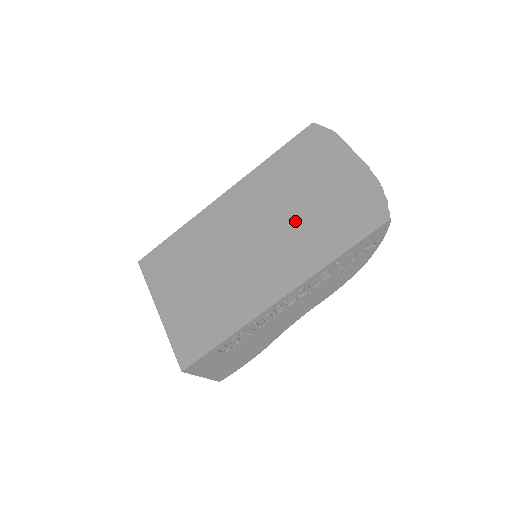
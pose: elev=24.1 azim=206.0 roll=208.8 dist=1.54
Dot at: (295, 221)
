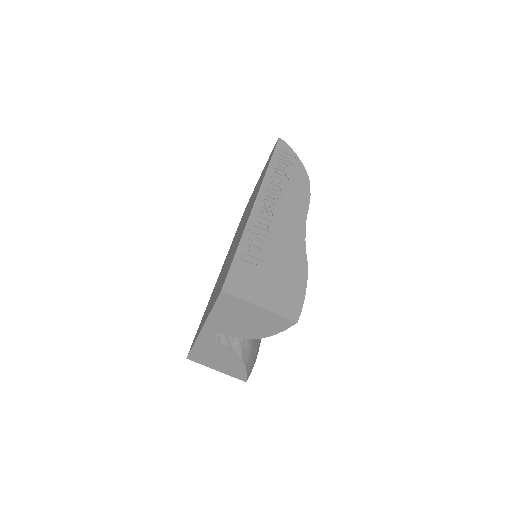
Dot at: (249, 206)
